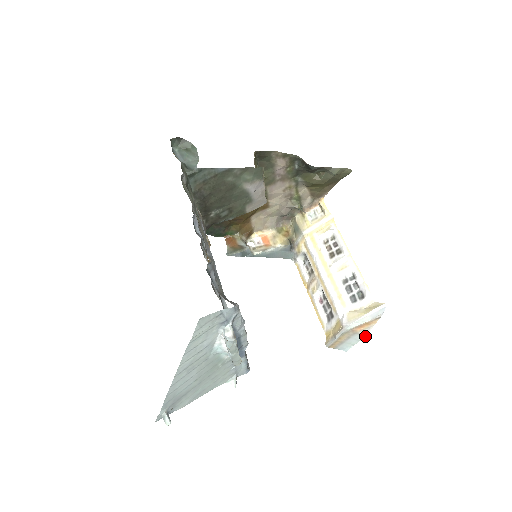
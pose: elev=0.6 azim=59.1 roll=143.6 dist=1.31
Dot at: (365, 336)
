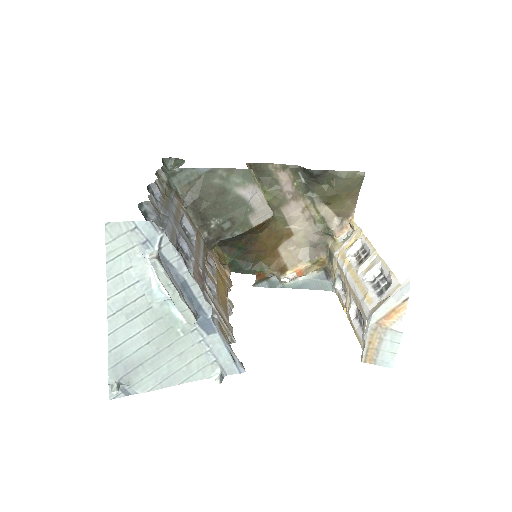
Dot at: (401, 333)
